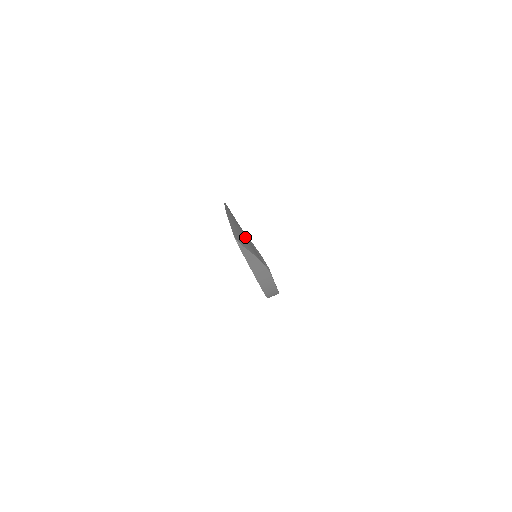
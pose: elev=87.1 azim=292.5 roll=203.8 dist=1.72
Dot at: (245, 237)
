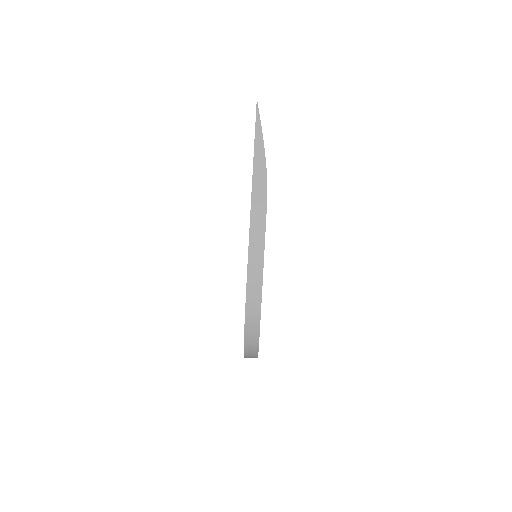
Dot at: occluded
